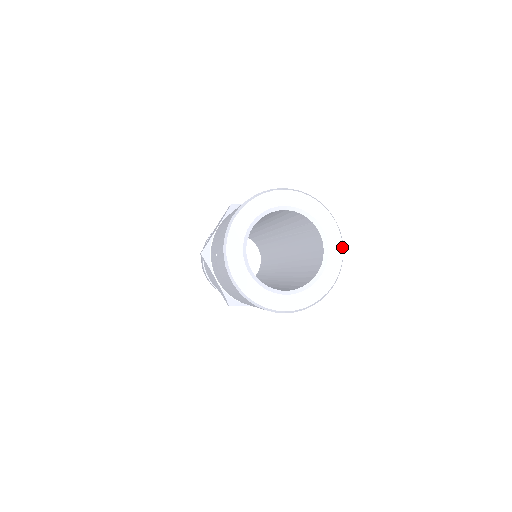
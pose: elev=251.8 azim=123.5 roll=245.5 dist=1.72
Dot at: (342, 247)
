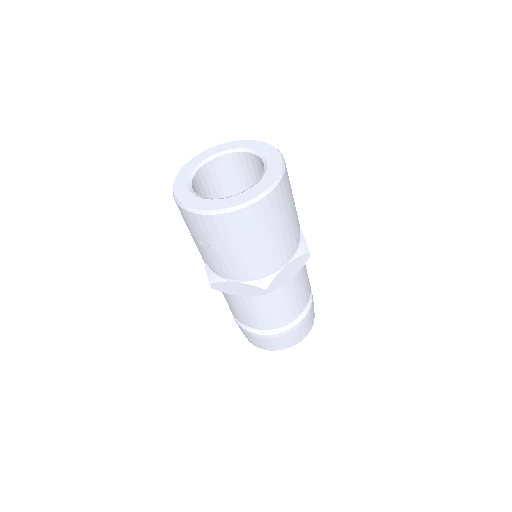
Dot at: (264, 143)
